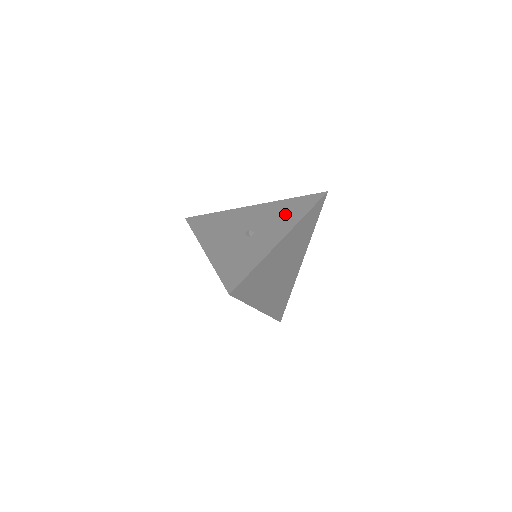
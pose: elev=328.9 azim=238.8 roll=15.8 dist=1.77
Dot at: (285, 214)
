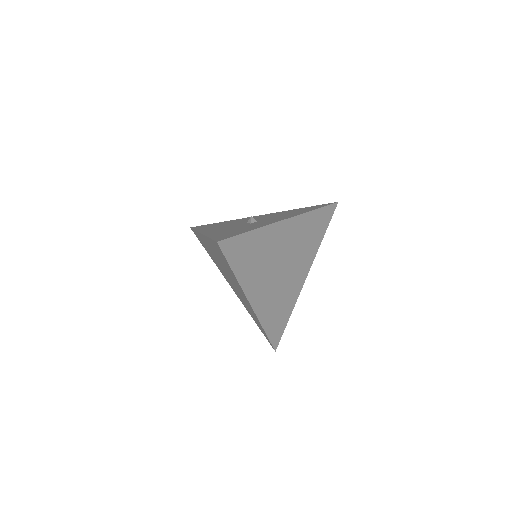
Dot at: (291, 212)
